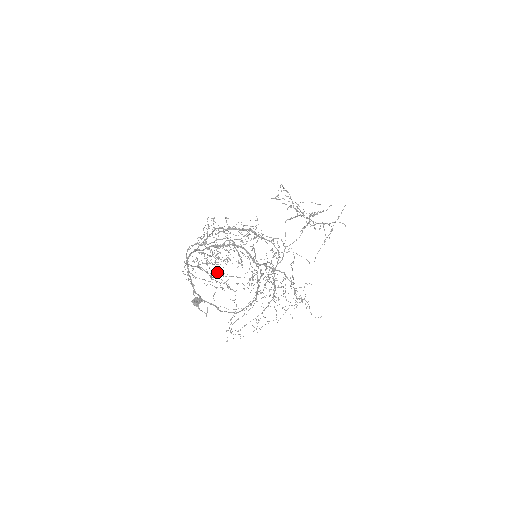
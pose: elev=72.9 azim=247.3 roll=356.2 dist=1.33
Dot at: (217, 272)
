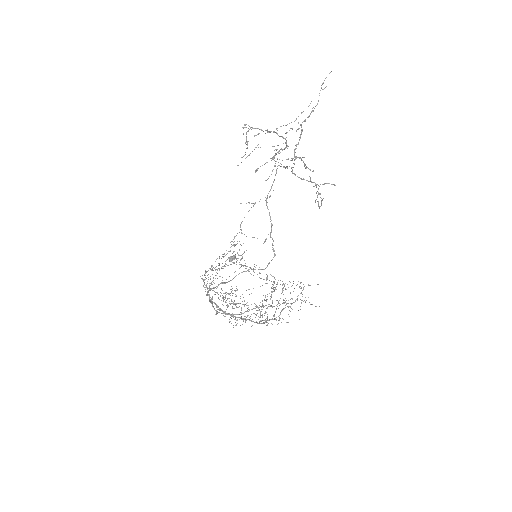
Dot at: (234, 241)
